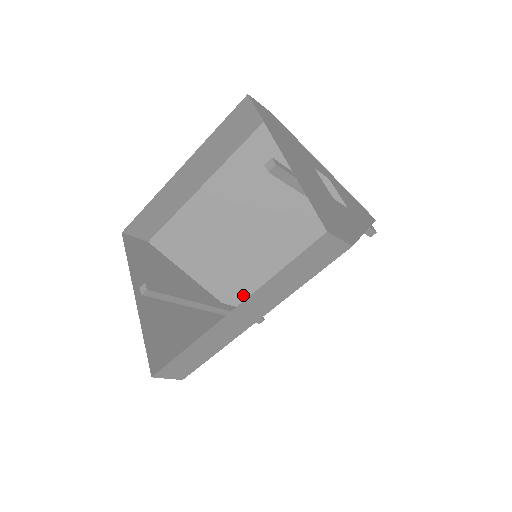
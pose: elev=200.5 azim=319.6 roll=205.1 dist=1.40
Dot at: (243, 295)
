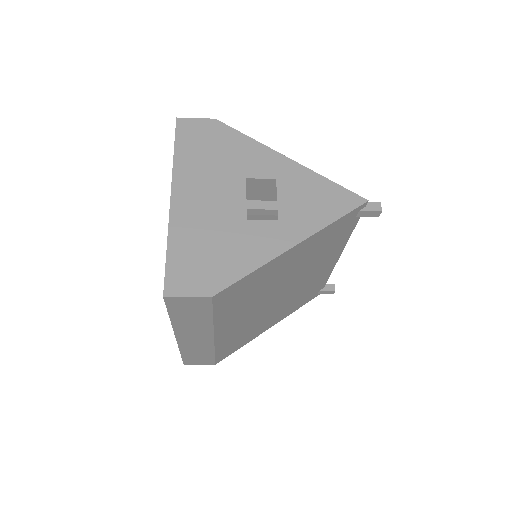
Dot at: occluded
